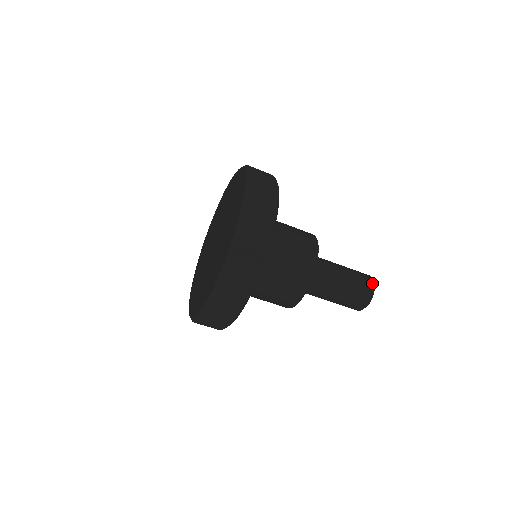
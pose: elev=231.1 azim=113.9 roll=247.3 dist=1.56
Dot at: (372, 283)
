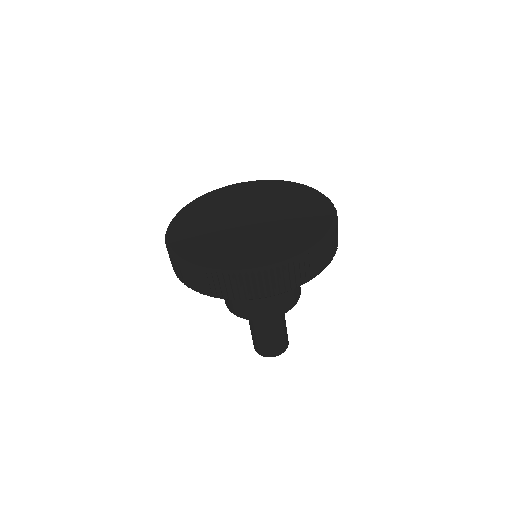
Dot at: (281, 353)
